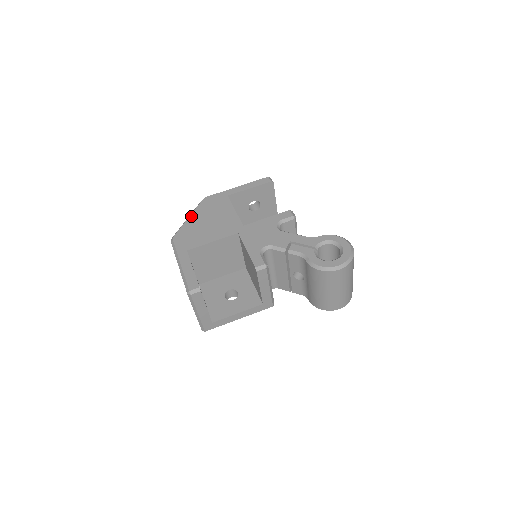
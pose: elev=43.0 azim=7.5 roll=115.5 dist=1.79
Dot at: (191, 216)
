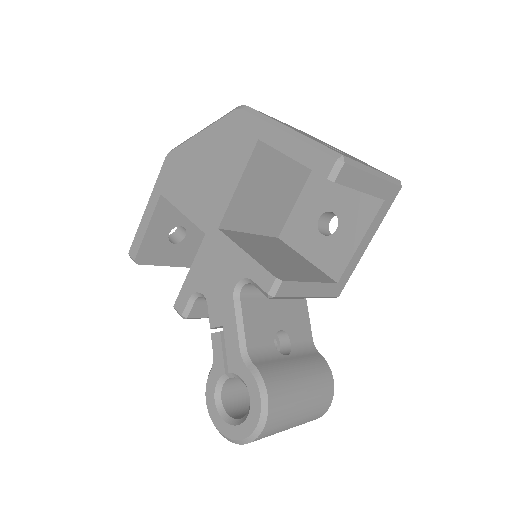
Dot at: (201, 134)
